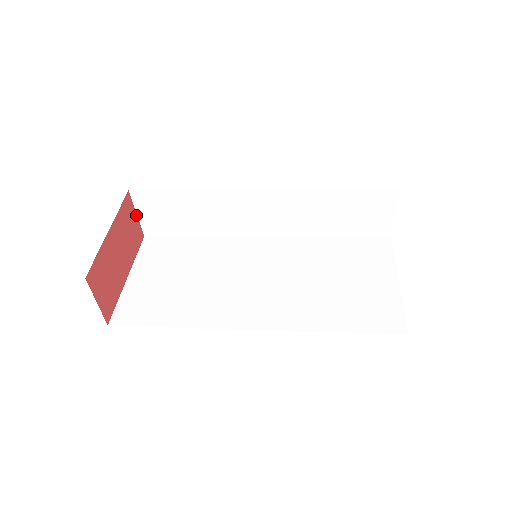
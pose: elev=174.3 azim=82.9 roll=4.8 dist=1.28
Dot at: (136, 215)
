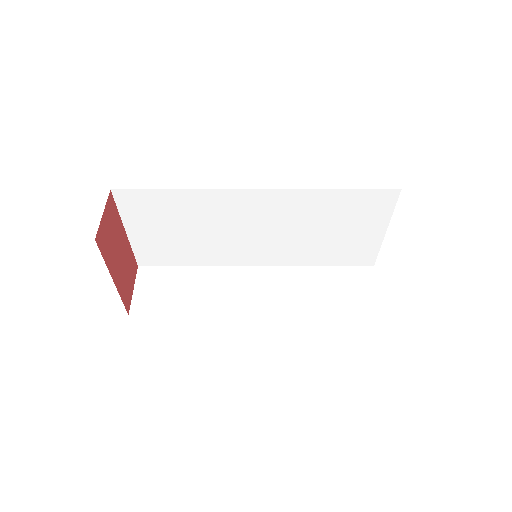
Dot at: (133, 289)
